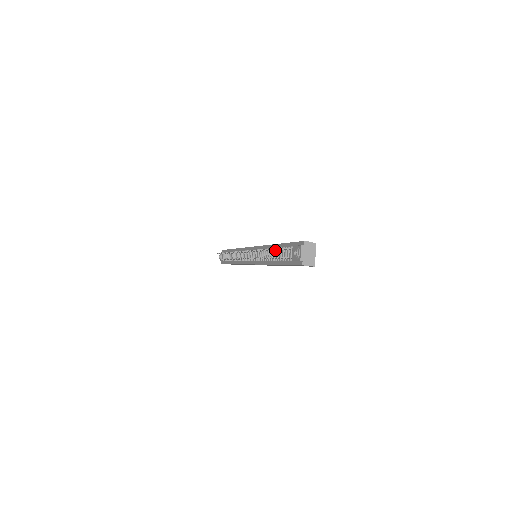
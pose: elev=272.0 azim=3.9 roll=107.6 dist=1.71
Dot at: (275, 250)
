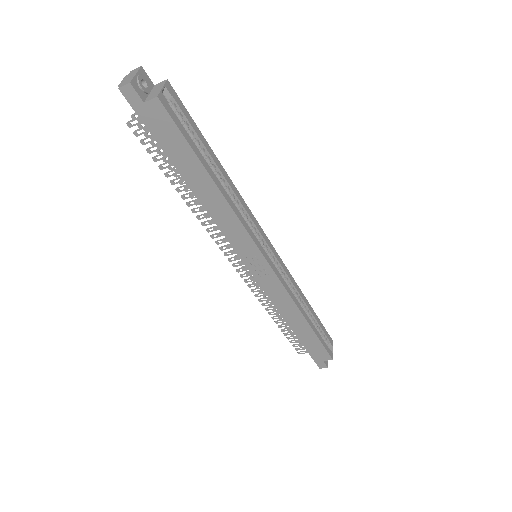
Dot at: occluded
